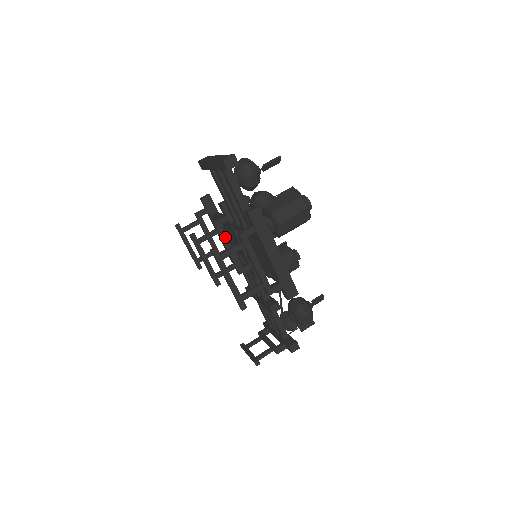
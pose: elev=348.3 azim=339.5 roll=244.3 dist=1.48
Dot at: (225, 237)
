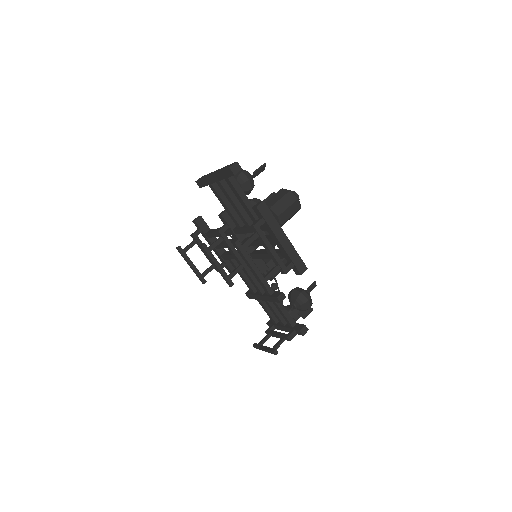
Dot at: (230, 242)
